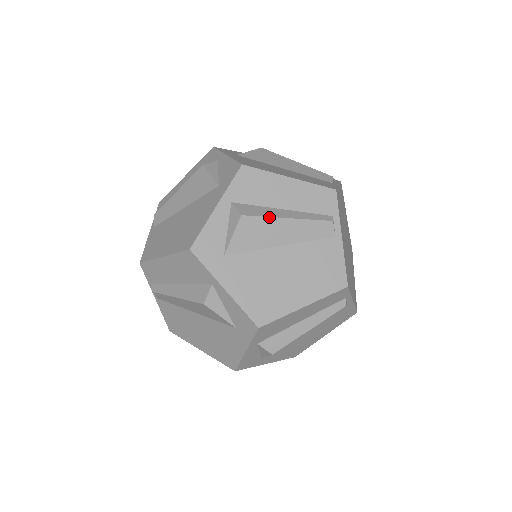
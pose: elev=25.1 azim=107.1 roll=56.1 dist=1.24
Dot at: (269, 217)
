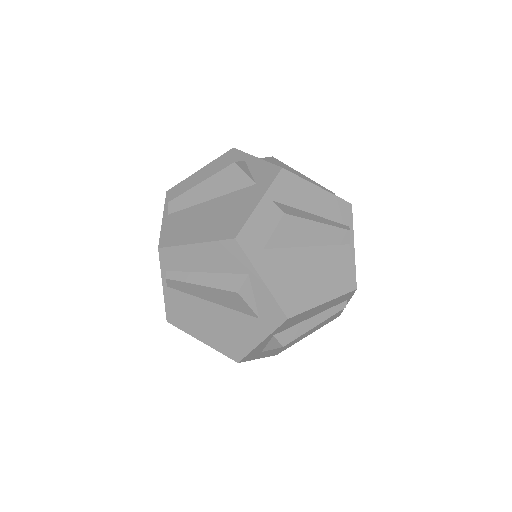
Dot at: occluded
